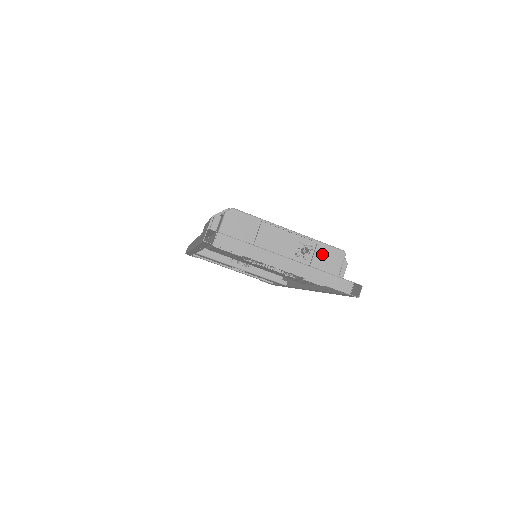
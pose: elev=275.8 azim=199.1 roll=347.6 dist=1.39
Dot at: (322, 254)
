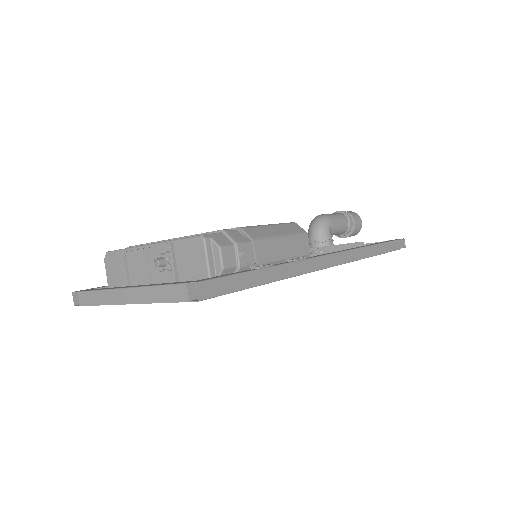
Dot at: (183, 254)
